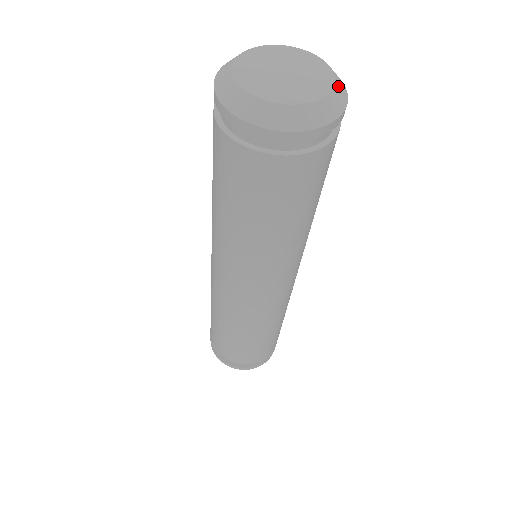
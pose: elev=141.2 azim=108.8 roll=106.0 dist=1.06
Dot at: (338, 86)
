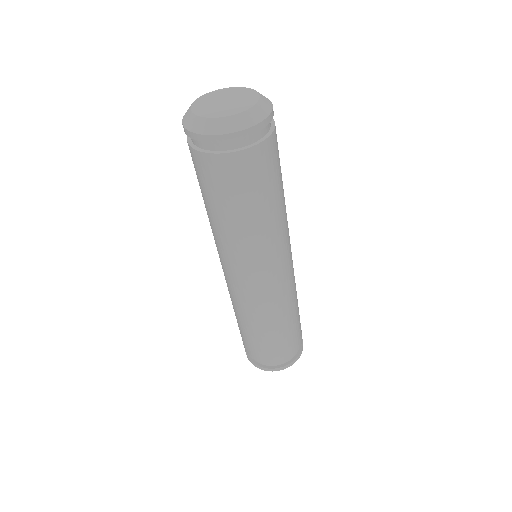
Dot at: (254, 110)
